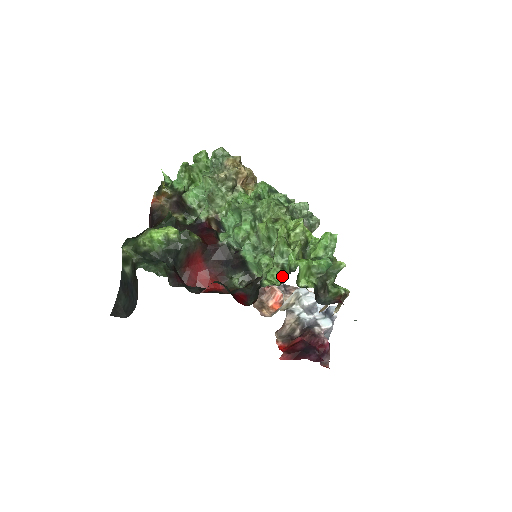
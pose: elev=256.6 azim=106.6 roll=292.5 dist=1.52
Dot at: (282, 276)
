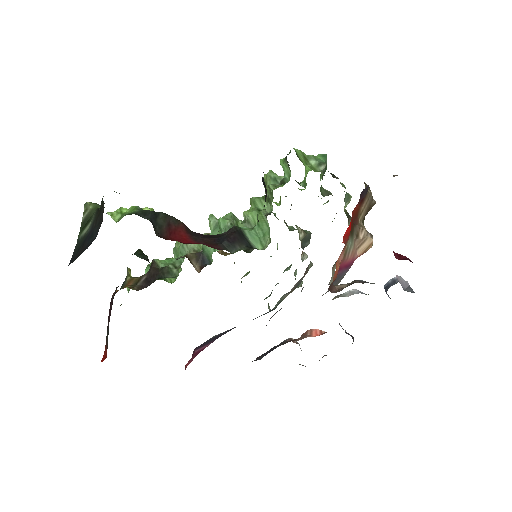
Dot at: (285, 183)
